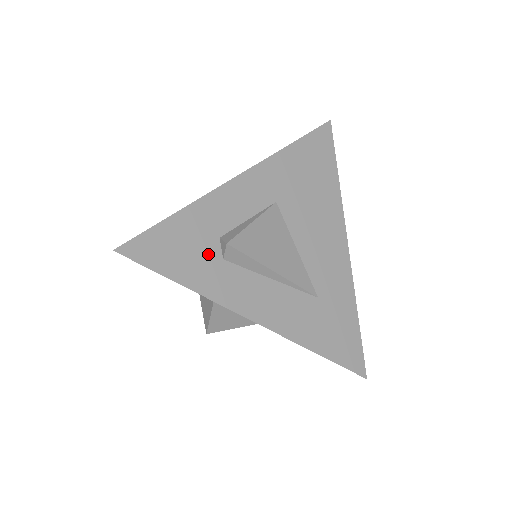
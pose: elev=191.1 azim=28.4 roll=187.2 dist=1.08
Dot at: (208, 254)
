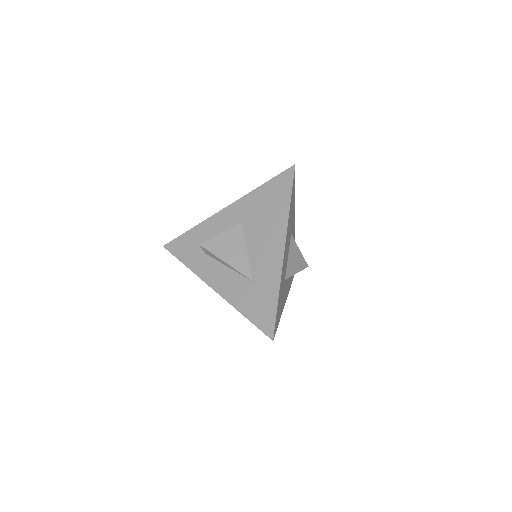
Dot at: (199, 250)
